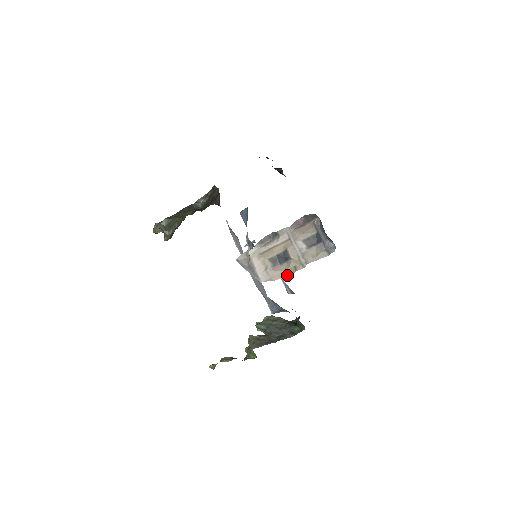
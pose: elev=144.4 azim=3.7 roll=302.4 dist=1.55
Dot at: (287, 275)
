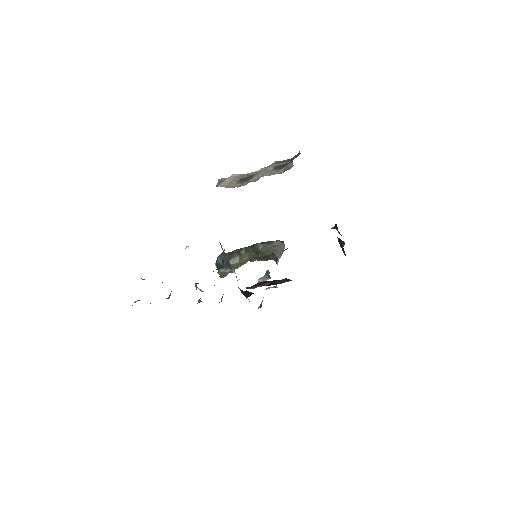
Dot at: (240, 186)
